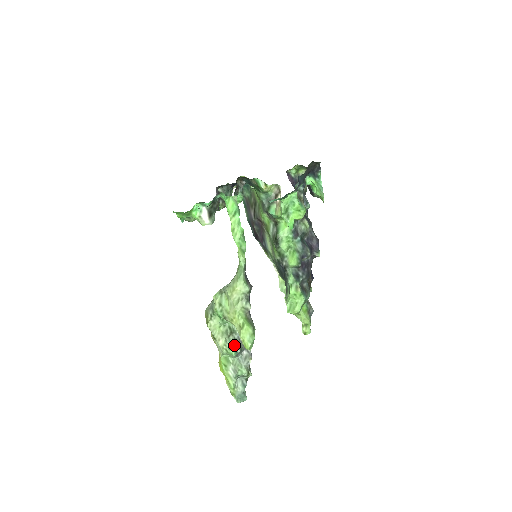
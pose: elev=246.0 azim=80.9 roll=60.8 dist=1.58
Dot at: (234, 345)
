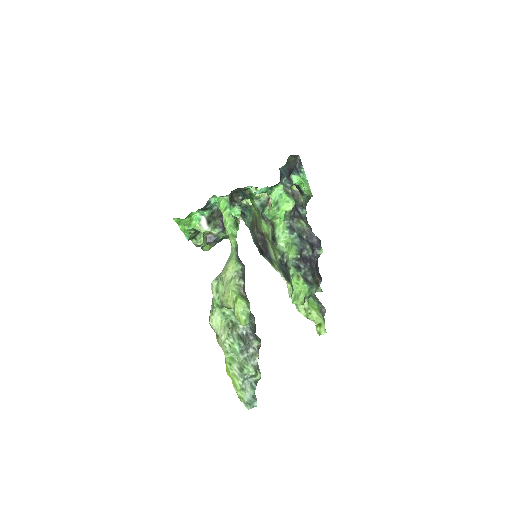
Dot at: (237, 339)
